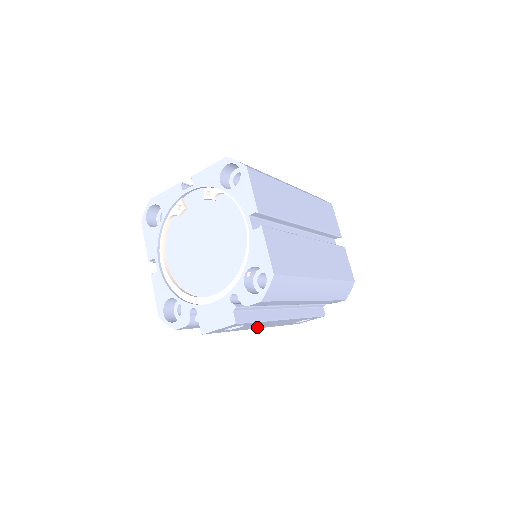
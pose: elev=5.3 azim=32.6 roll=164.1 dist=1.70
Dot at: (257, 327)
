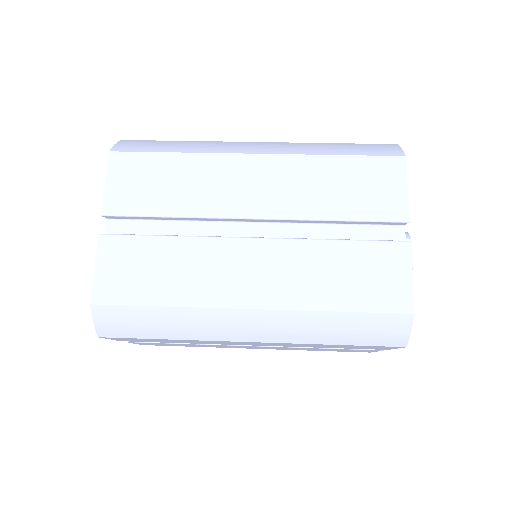
Dot at: occluded
